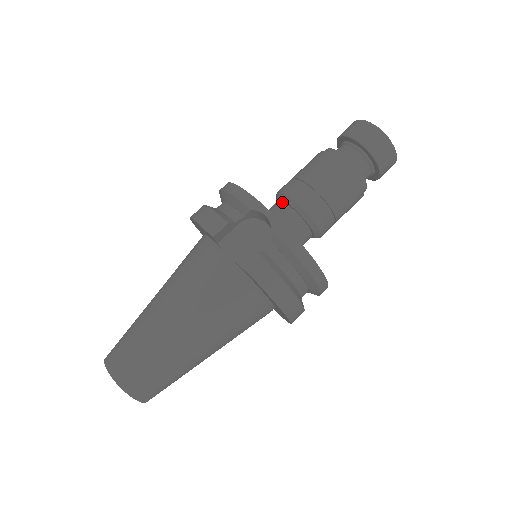
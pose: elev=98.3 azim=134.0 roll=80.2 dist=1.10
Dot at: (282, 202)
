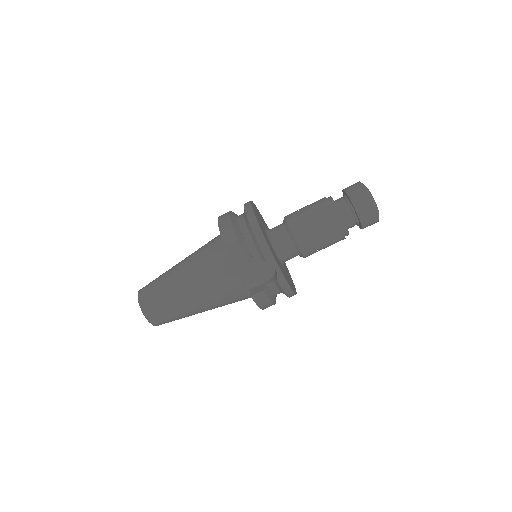
Dot at: (288, 235)
